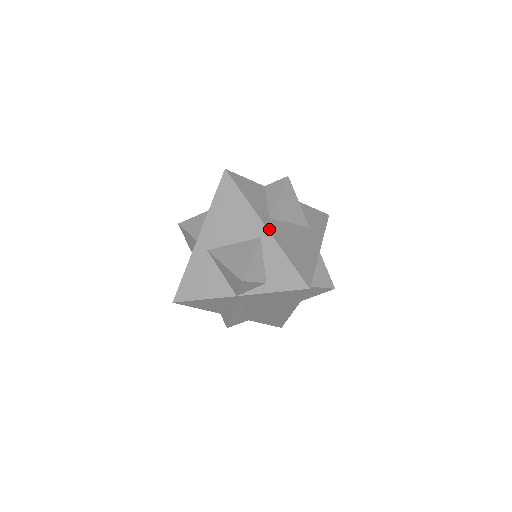
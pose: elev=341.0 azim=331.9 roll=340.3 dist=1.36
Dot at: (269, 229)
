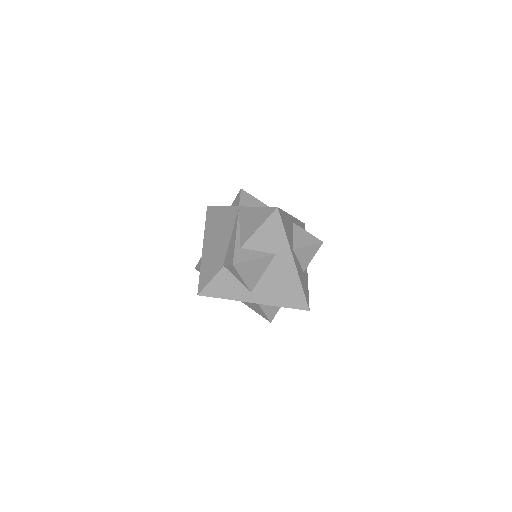
Dot at: (258, 302)
